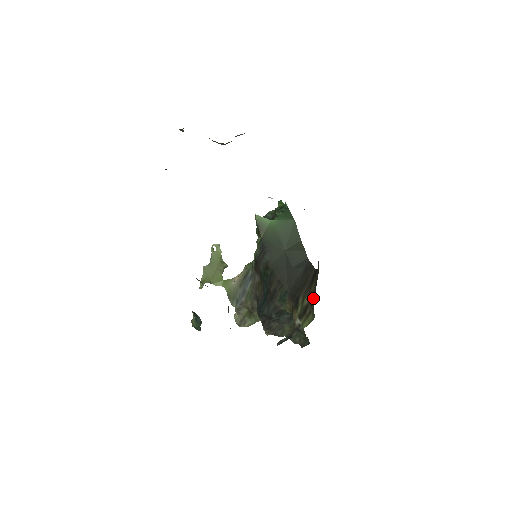
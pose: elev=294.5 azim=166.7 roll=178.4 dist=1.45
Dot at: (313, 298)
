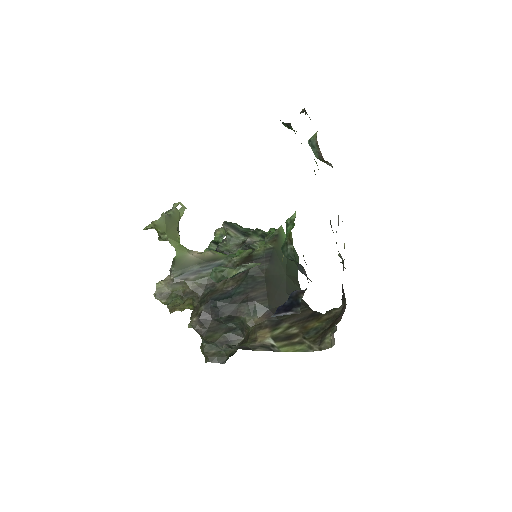
Dot at: (315, 334)
